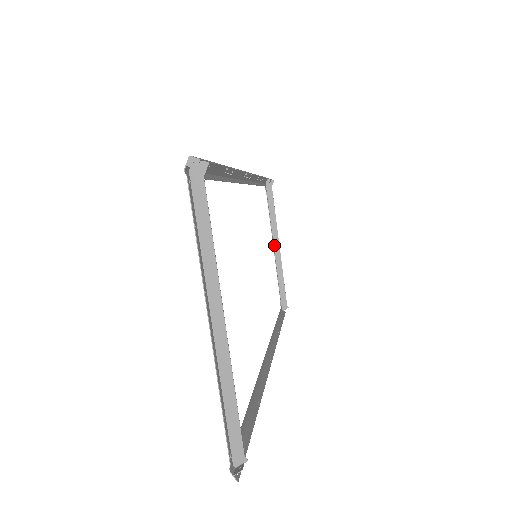
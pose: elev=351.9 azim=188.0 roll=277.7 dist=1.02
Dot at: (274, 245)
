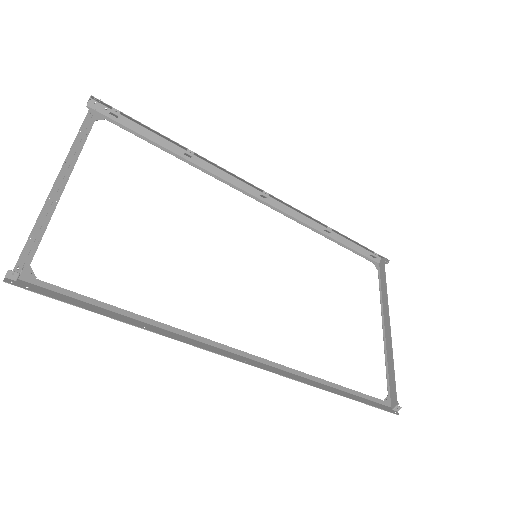
Dot at: (385, 325)
